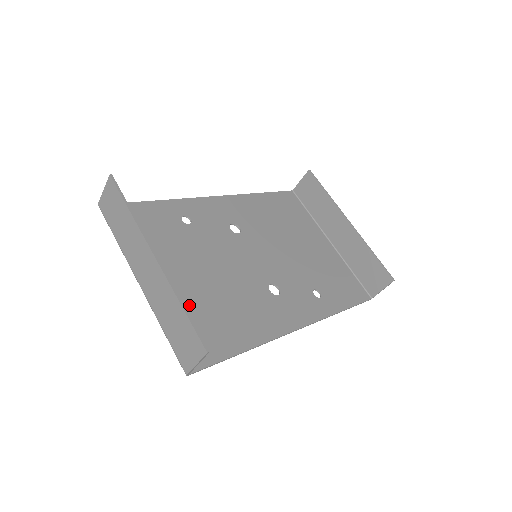
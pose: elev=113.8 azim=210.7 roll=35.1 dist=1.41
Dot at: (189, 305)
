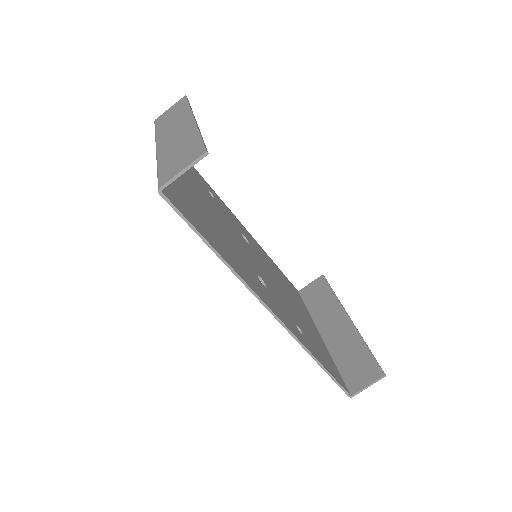
Dot at: (187, 194)
